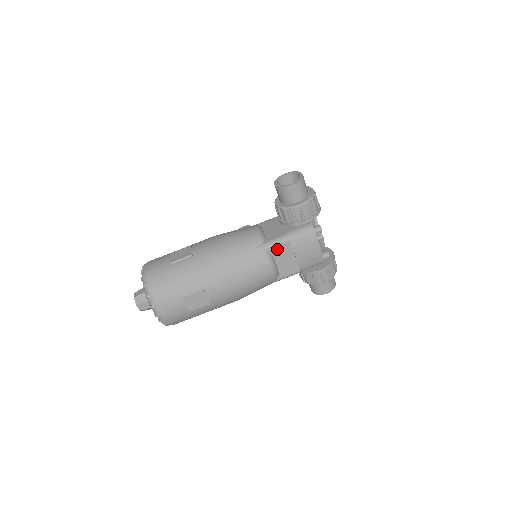
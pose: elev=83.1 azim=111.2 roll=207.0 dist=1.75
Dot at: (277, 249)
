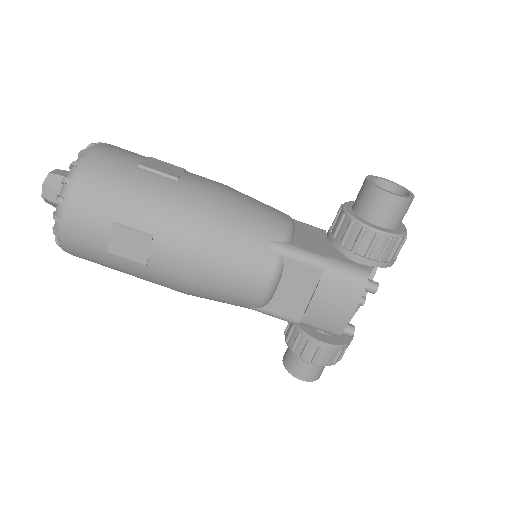
Dot at: (298, 266)
